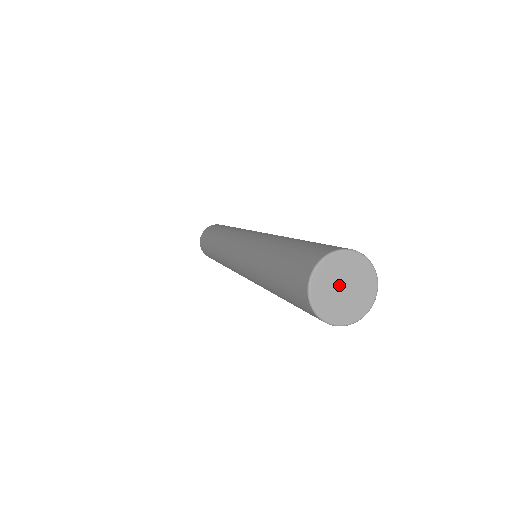
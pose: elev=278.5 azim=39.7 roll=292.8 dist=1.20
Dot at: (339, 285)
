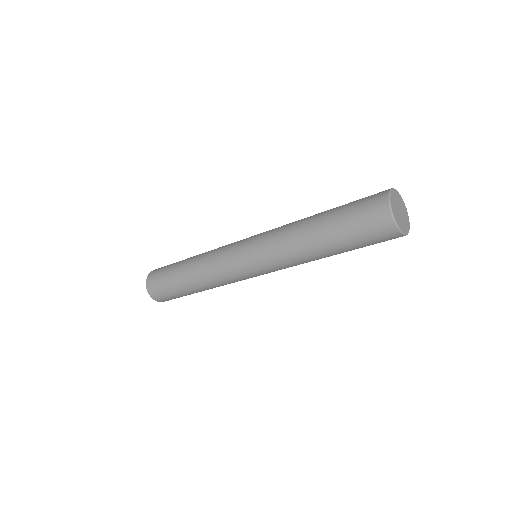
Dot at: (399, 212)
